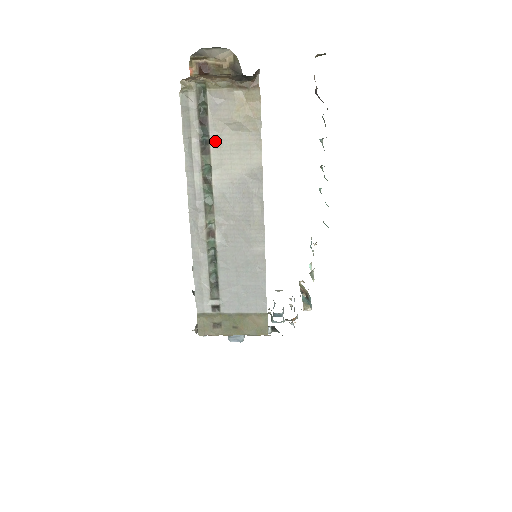
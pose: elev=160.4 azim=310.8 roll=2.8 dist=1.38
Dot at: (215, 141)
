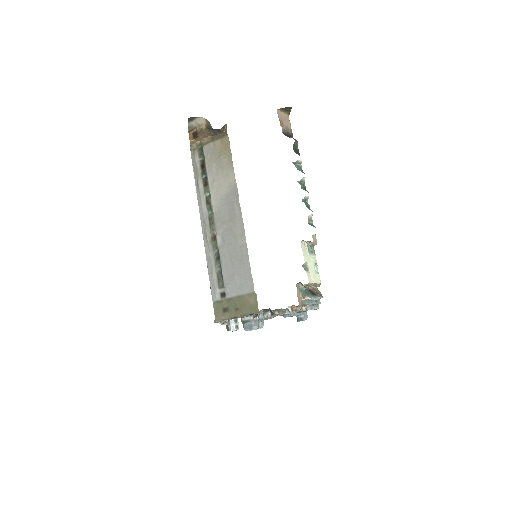
Dot at: (210, 176)
